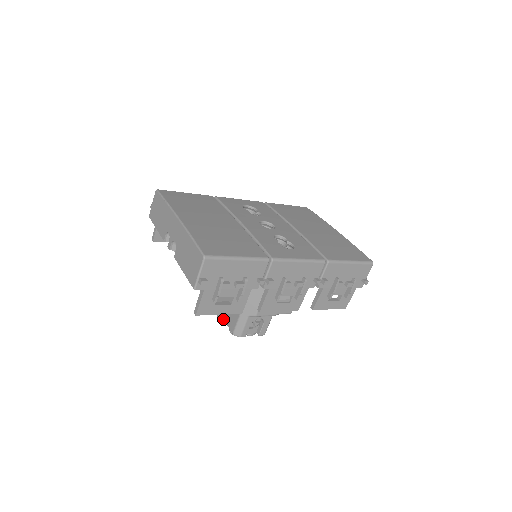
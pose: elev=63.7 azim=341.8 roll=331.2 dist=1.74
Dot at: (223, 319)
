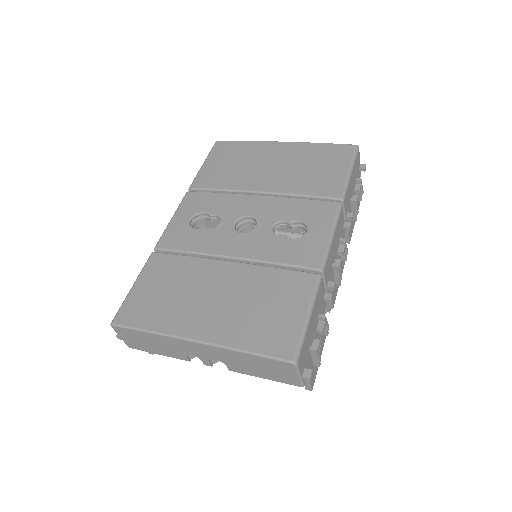
Dot at: occluded
